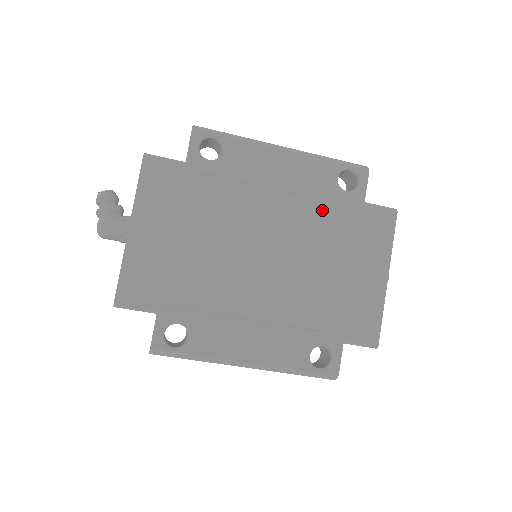
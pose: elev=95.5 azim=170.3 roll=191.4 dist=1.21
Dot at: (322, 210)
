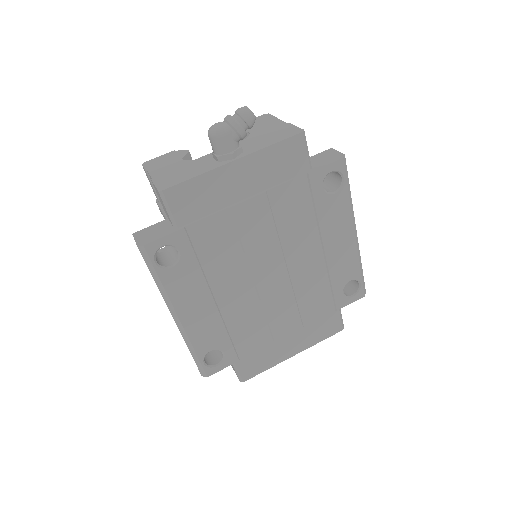
Dot at: (322, 287)
